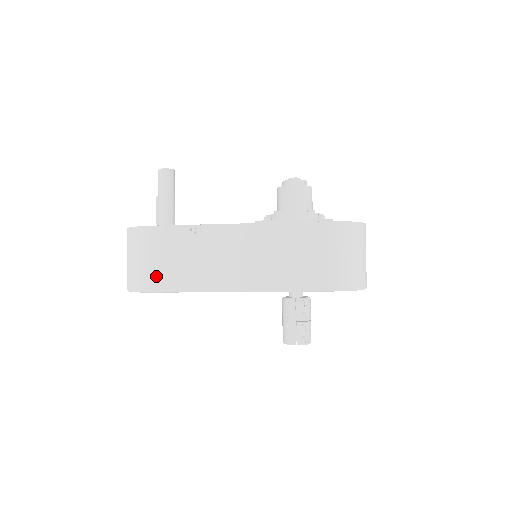
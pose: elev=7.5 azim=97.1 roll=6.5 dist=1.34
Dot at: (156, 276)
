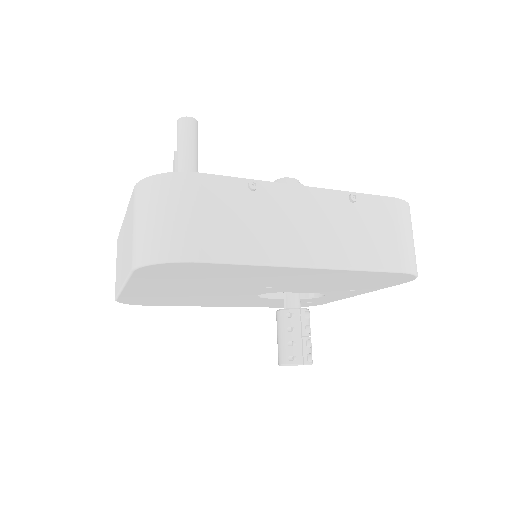
Dot at: (204, 239)
